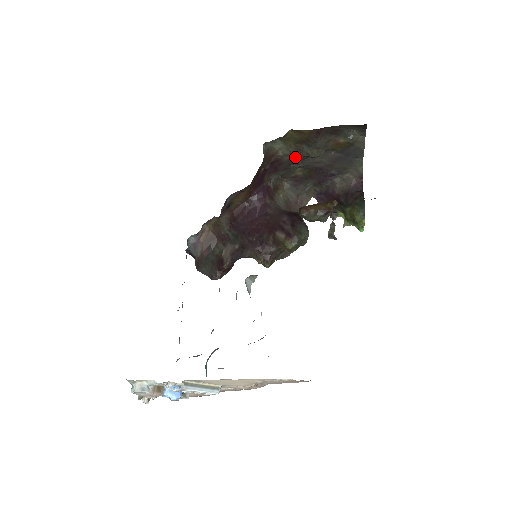
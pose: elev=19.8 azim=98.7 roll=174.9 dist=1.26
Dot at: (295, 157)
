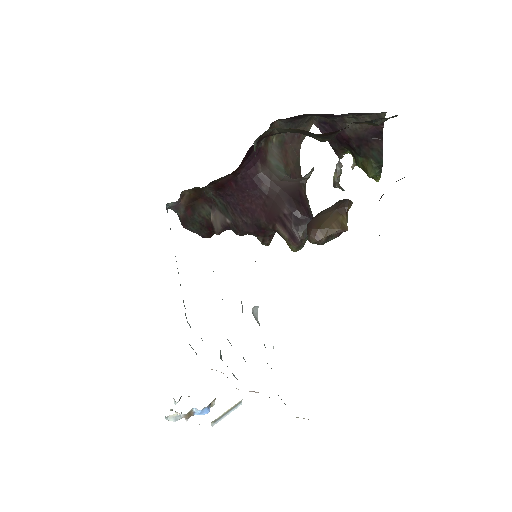
Dot at: (296, 132)
